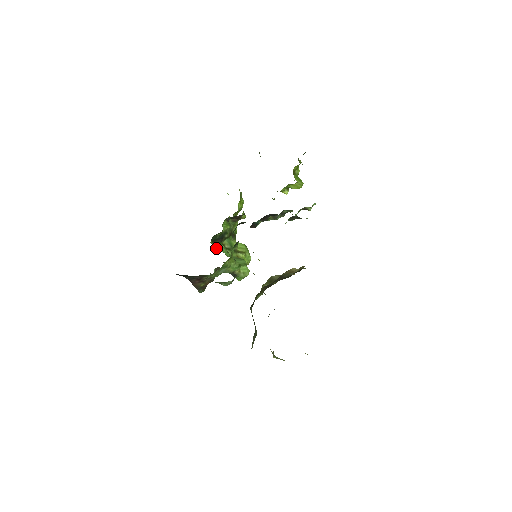
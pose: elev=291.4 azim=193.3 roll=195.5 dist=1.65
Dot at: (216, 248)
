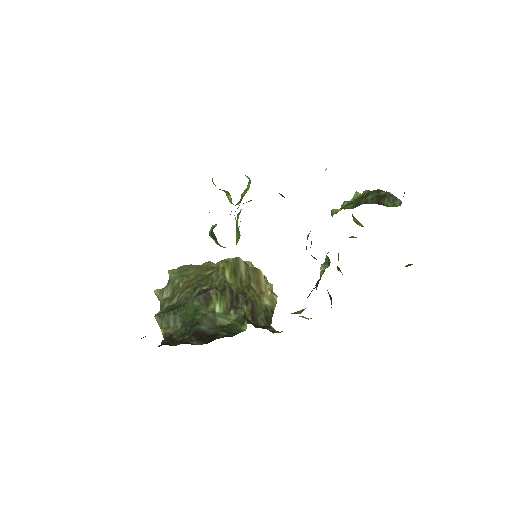
Dot at: occluded
